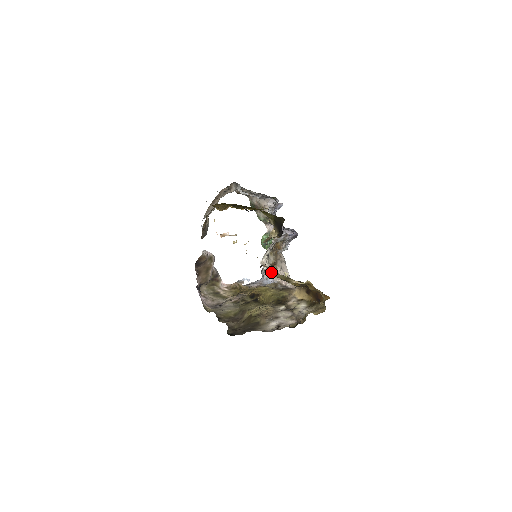
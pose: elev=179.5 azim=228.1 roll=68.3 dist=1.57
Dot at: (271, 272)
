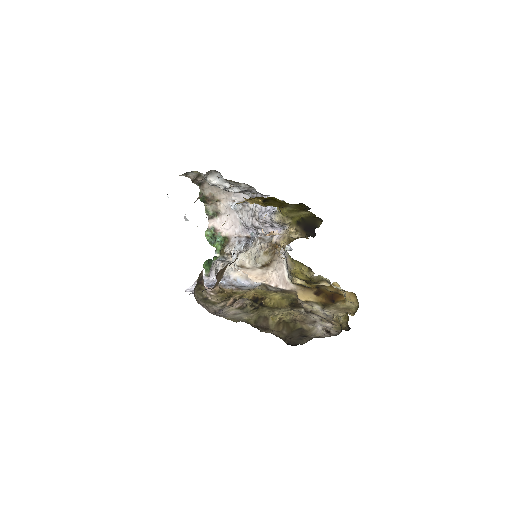
Dot at: (246, 273)
